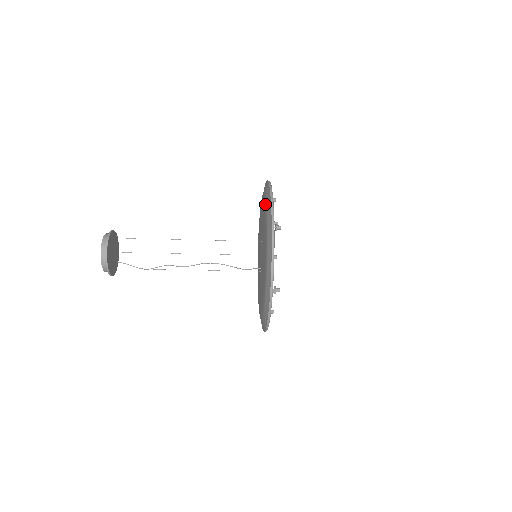
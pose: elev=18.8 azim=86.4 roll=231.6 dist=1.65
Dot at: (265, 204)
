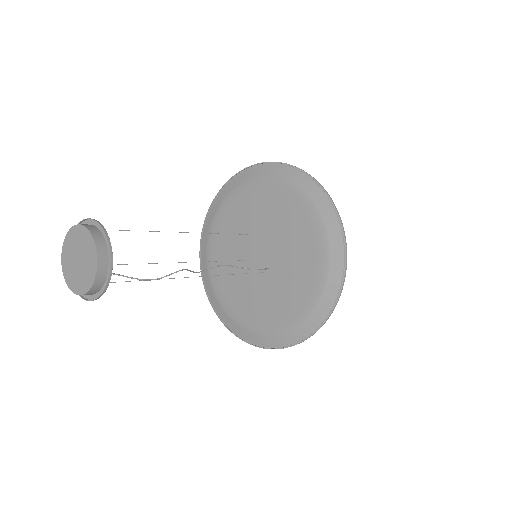
Dot at: (282, 182)
